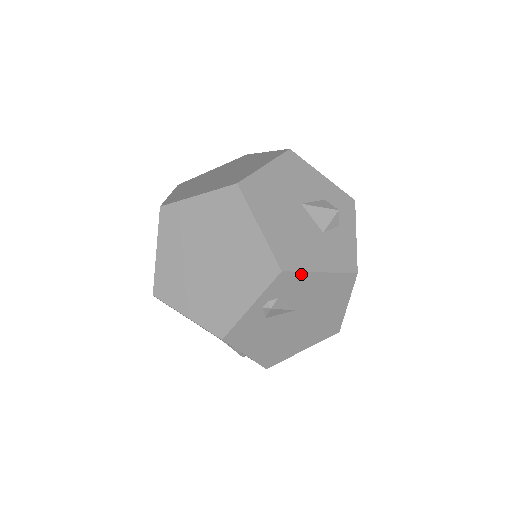
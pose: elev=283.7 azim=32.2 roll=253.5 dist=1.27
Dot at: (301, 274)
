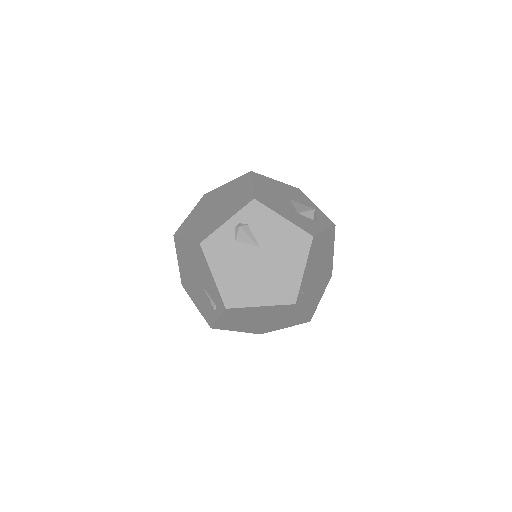
Dot at: (268, 210)
